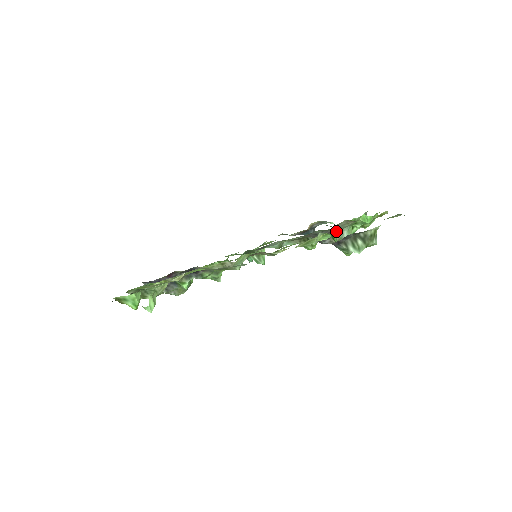
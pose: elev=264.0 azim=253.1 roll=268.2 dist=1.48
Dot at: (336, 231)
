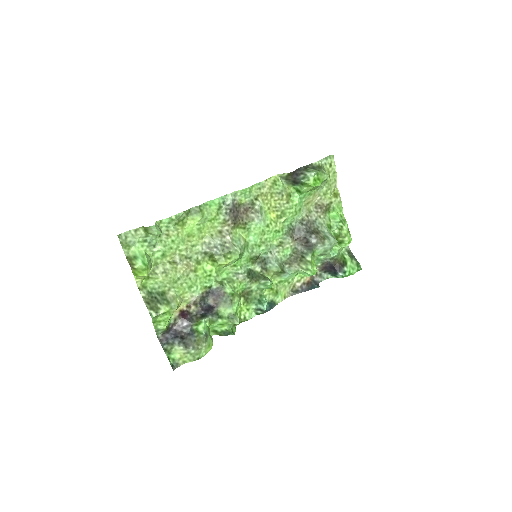
Dot at: (317, 230)
